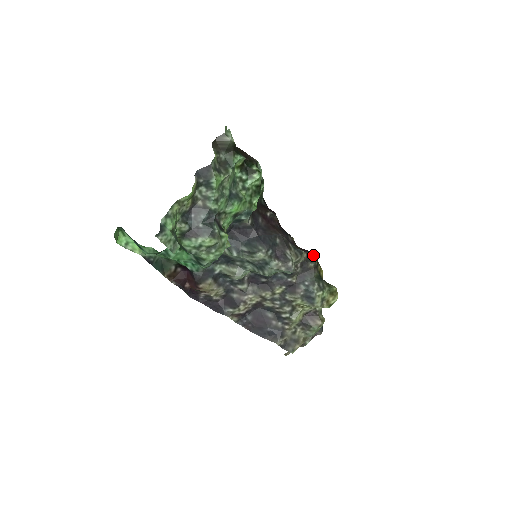
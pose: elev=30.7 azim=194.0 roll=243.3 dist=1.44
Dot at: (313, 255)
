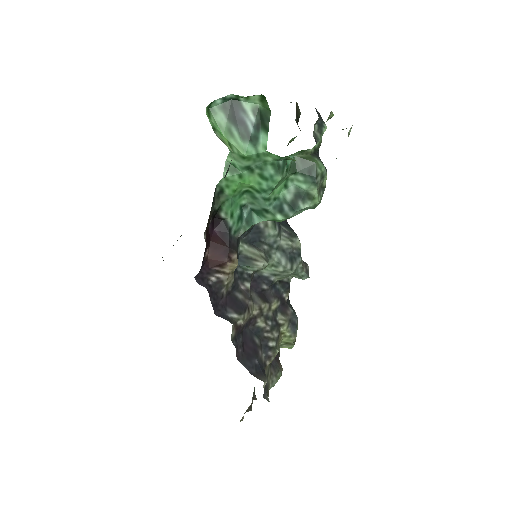
Dot at: occluded
